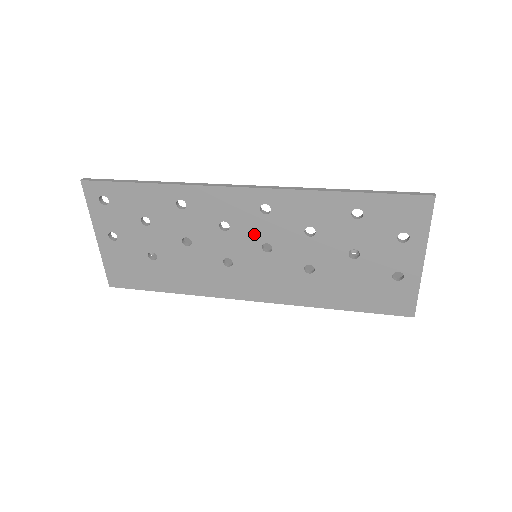
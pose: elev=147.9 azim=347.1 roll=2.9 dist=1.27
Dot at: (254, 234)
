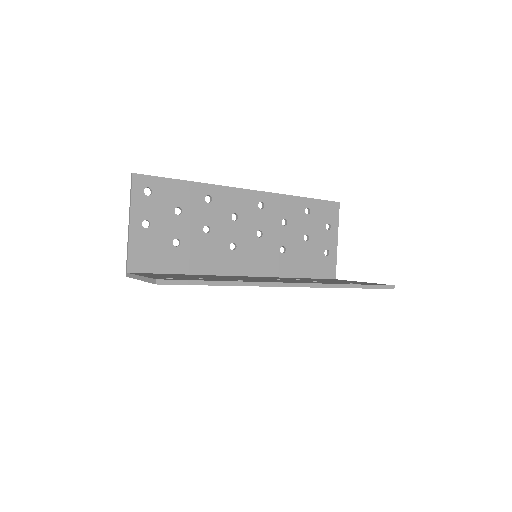
Dot at: occluded
